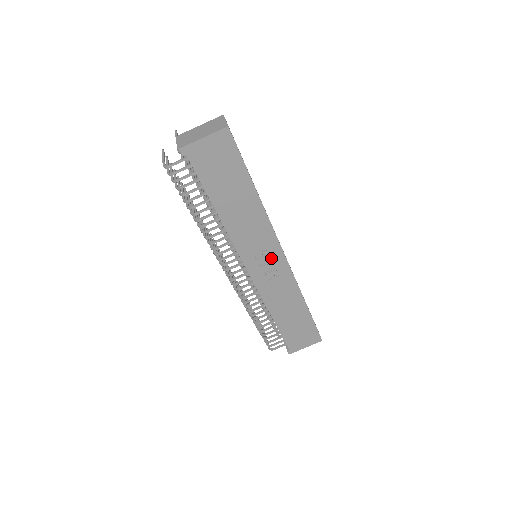
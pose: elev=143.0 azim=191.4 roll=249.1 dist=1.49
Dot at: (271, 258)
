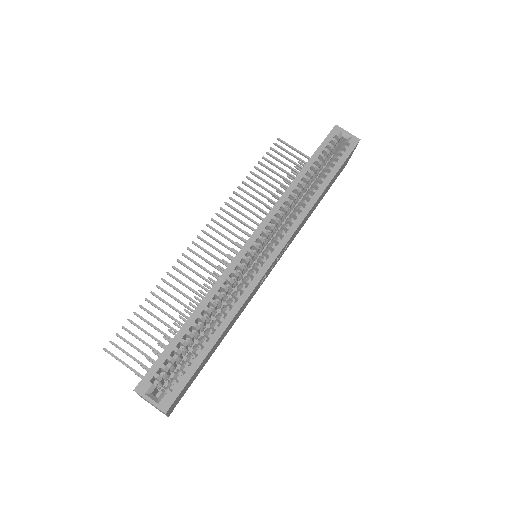
Dot at: (273, 263)
